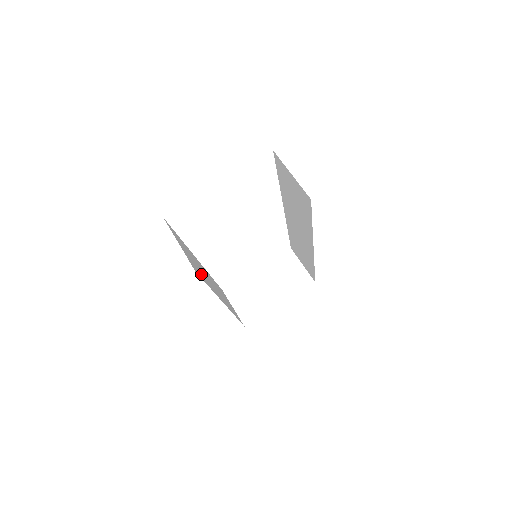
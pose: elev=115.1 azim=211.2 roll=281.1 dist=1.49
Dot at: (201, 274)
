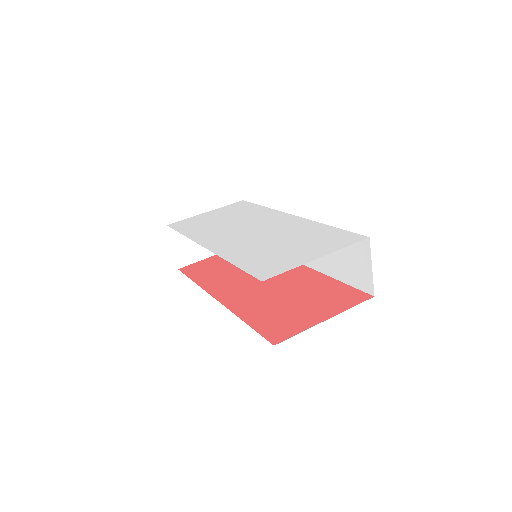
Dot at: occluded
